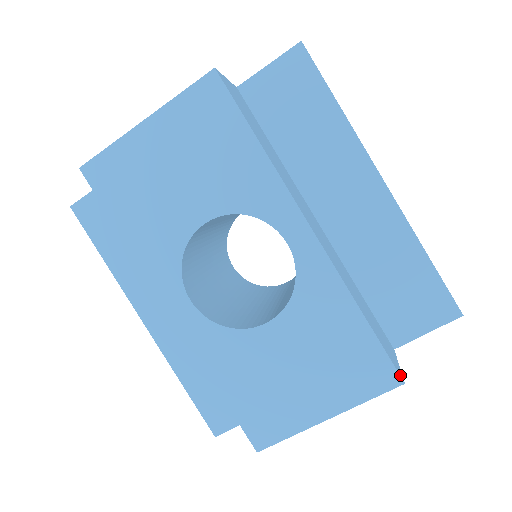
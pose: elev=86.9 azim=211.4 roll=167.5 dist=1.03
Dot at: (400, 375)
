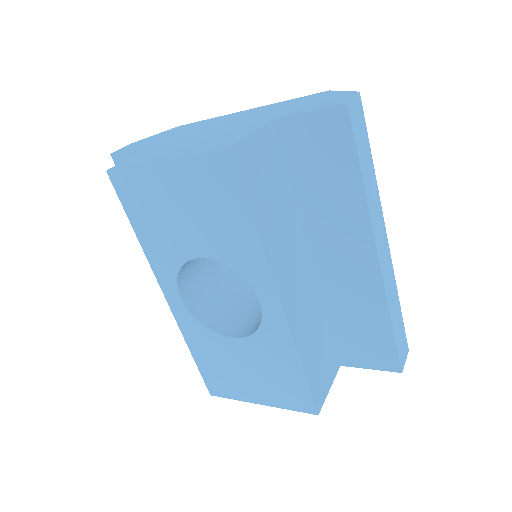
Dot at: (317, 409)
